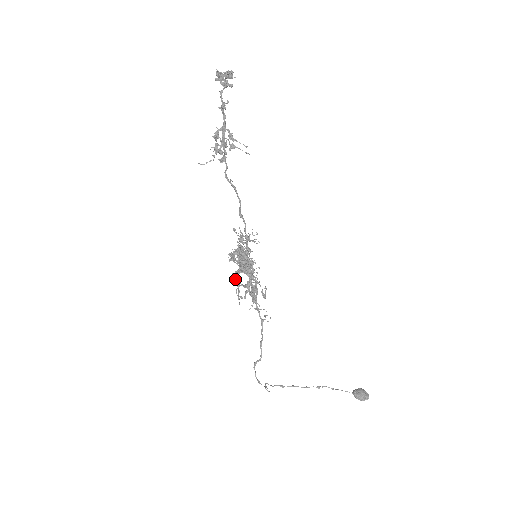
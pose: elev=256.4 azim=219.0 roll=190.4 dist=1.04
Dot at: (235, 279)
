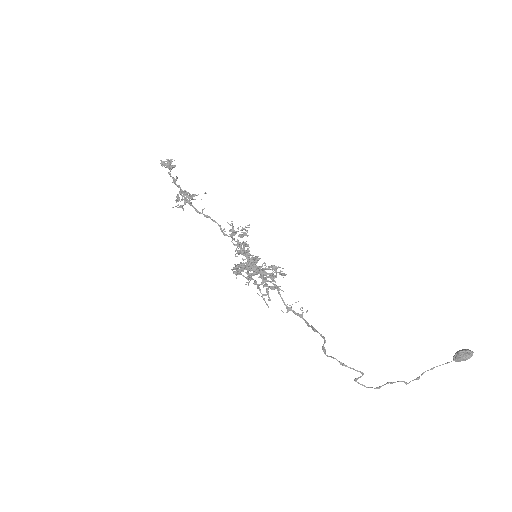
Dot at: (249, 279)
